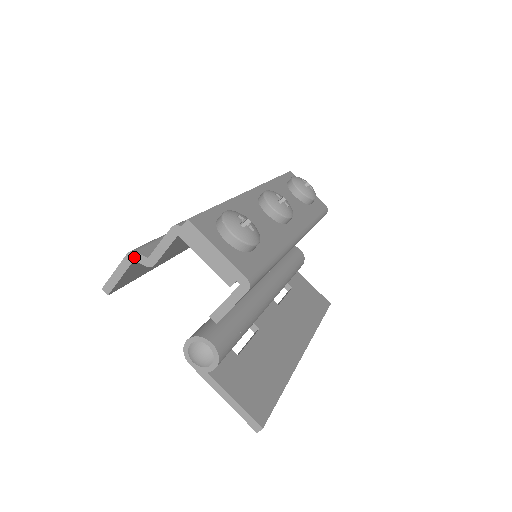
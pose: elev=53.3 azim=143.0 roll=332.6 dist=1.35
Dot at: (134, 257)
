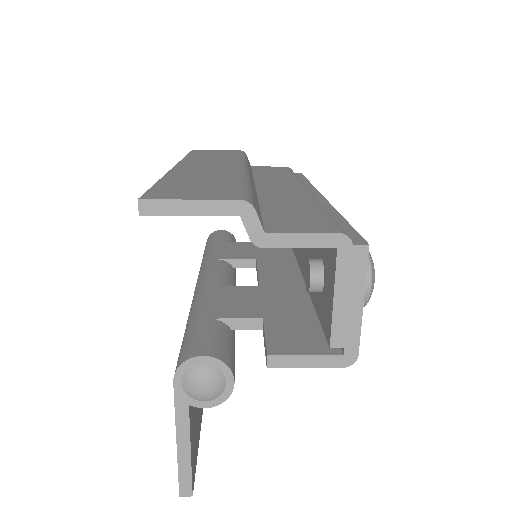
Dot at: (246, 213)
